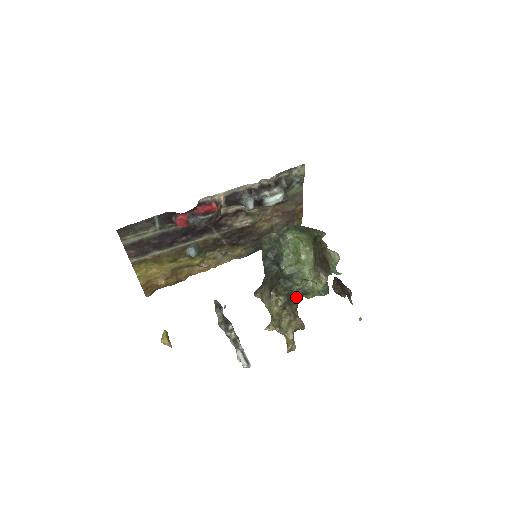
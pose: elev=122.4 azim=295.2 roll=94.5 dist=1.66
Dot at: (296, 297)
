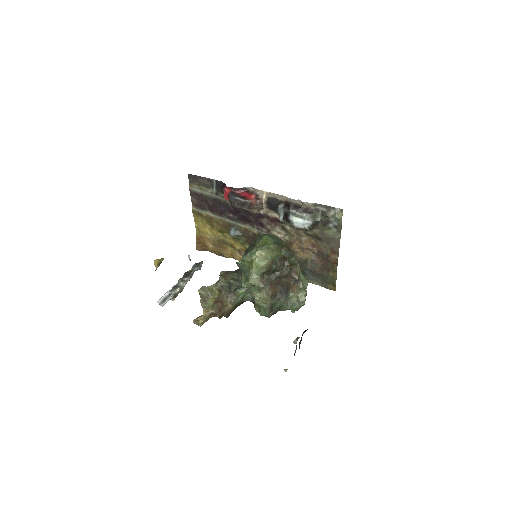
Dot at: (240, 295)
